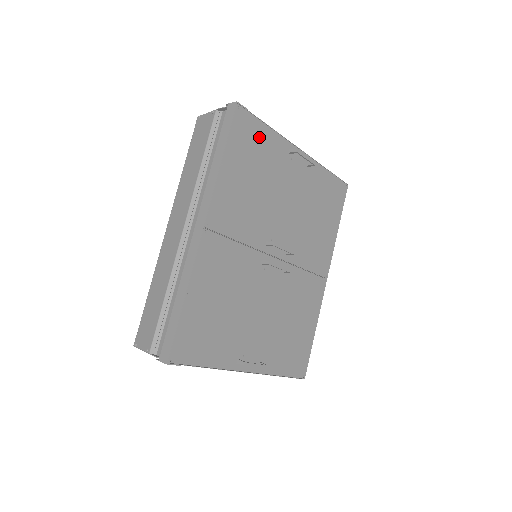
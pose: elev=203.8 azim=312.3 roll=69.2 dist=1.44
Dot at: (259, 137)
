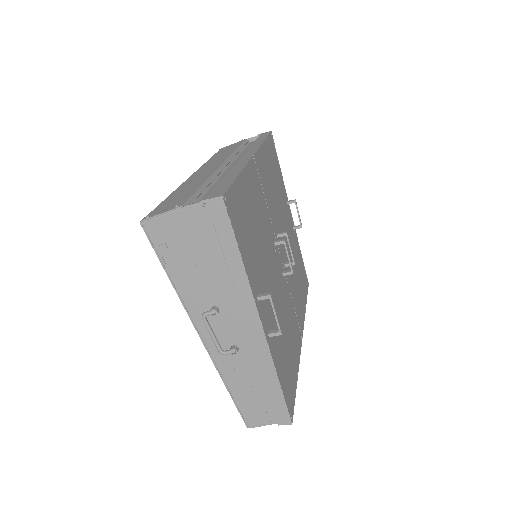
Dot at: (277, 166)
